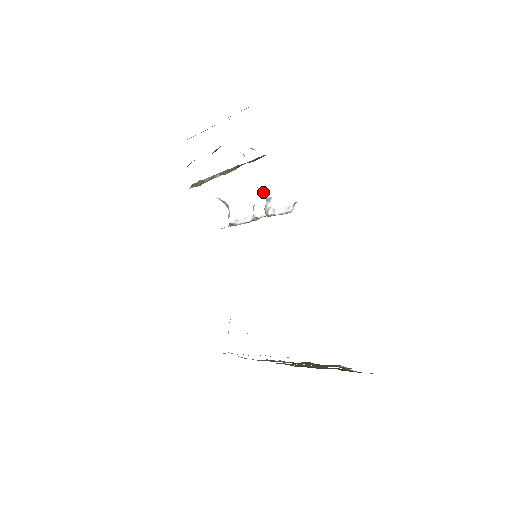
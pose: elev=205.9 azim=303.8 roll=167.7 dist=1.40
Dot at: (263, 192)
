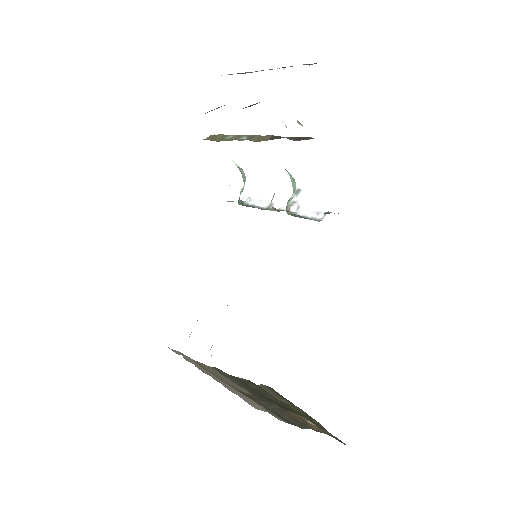
Dot at: (293, 181)
